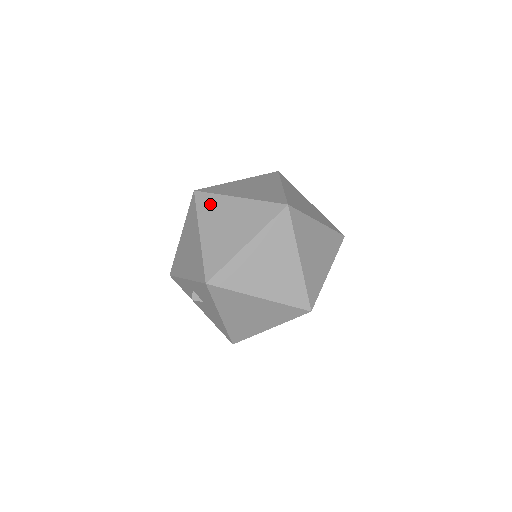
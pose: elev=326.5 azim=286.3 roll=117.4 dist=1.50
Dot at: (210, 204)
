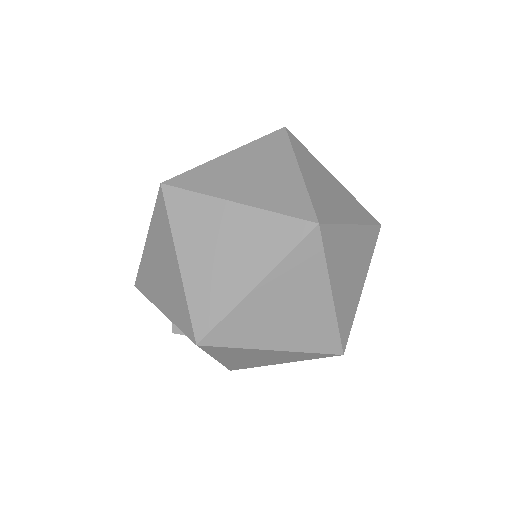
Dot at: (190, 211)
